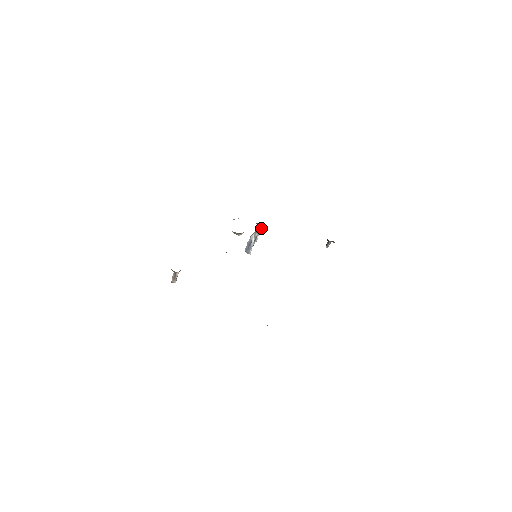
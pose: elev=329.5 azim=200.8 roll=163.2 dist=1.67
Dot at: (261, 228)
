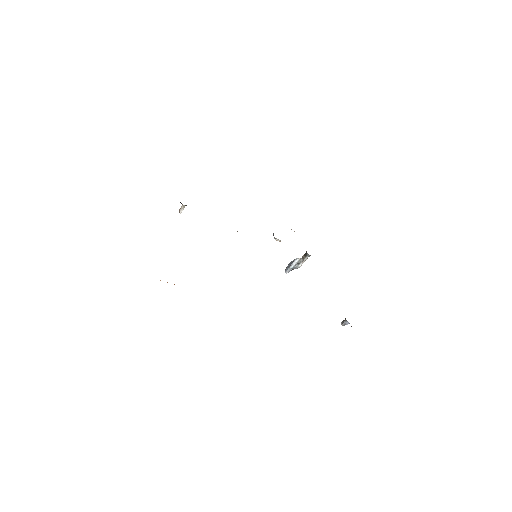
Dot at: (307, 257)
